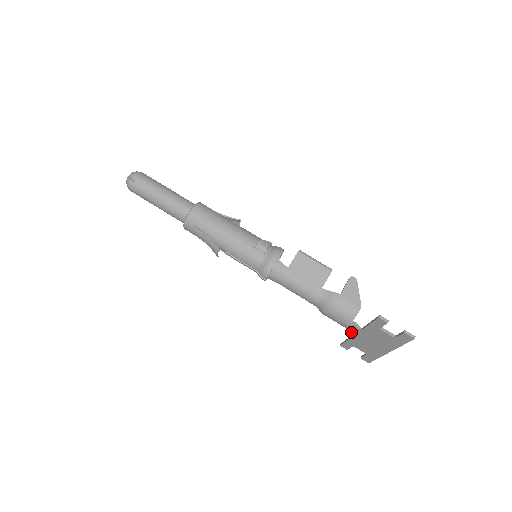
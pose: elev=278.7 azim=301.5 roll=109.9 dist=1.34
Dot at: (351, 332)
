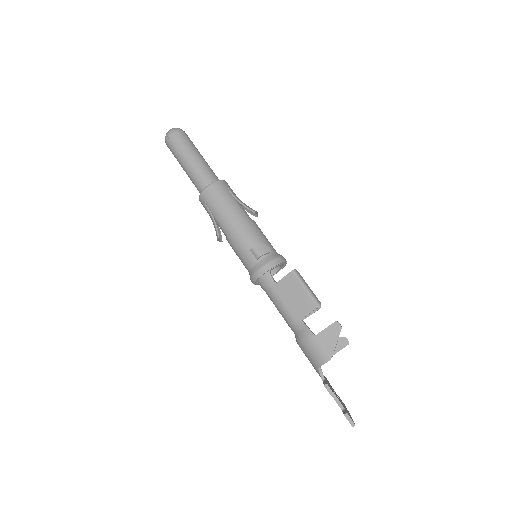
Dot at: occluded
